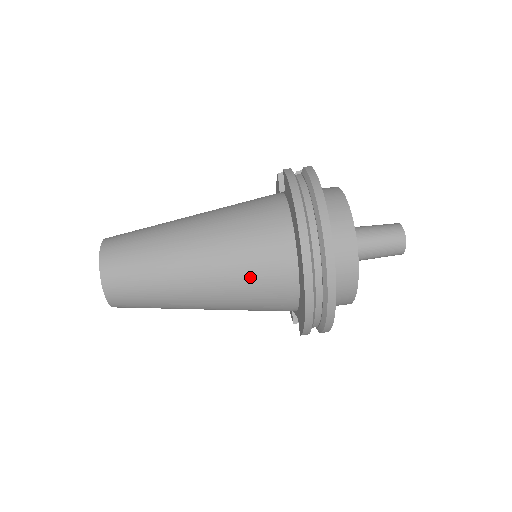
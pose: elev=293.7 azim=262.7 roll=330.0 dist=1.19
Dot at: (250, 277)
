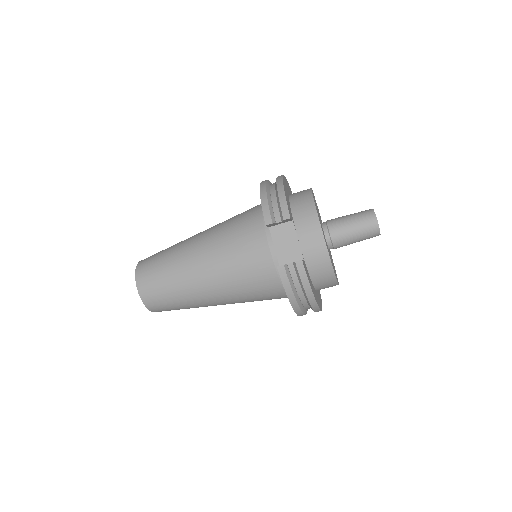
Dot at: occluded
